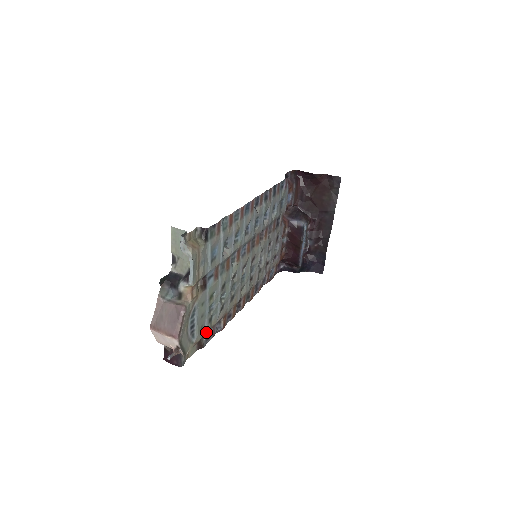
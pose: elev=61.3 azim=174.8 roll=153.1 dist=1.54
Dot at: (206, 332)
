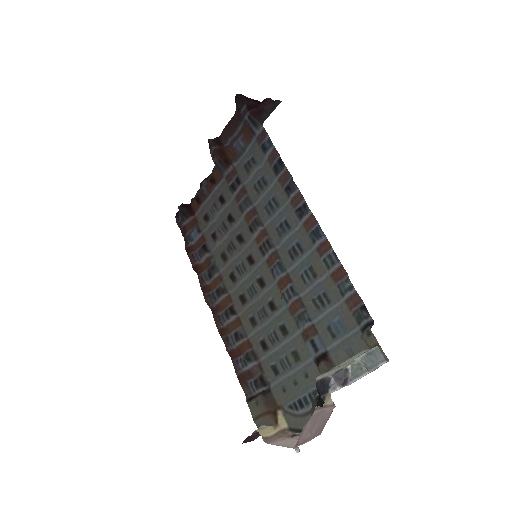
Dot at: (270, 385)
